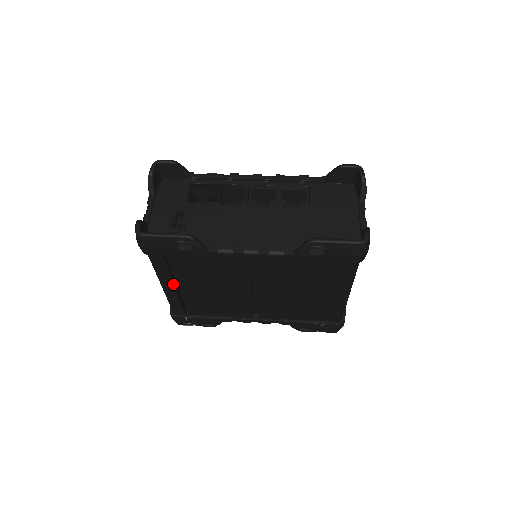
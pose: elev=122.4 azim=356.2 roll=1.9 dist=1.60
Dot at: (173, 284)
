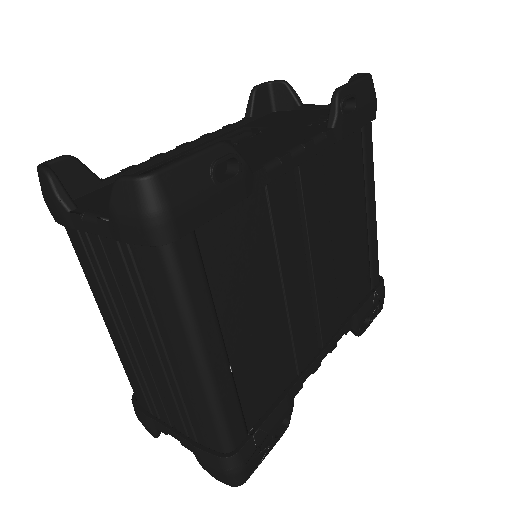
Dot at: (218, 336)
